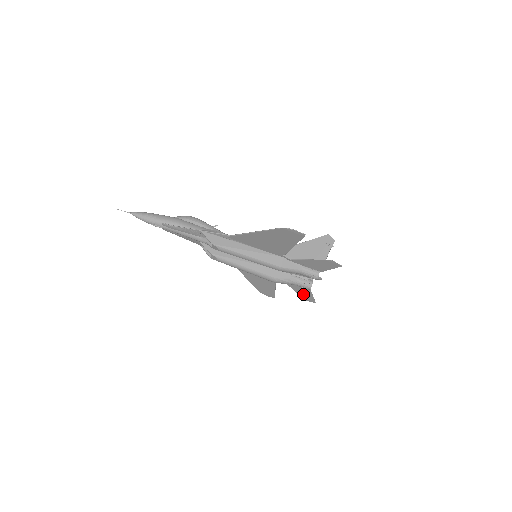
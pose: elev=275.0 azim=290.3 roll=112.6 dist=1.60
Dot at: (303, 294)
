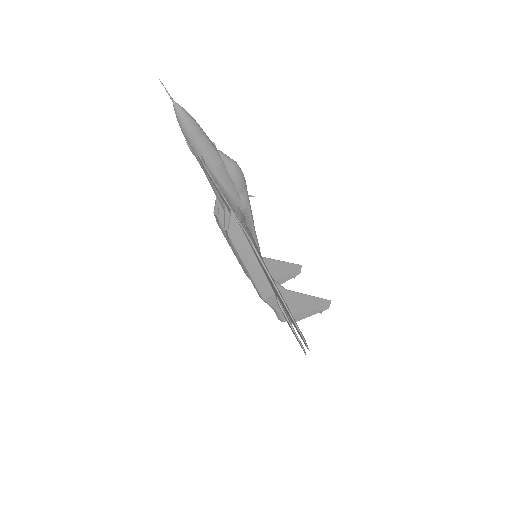
Dot at: occluded
